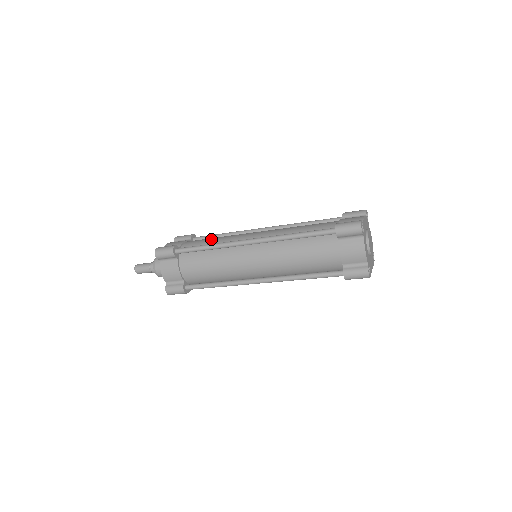
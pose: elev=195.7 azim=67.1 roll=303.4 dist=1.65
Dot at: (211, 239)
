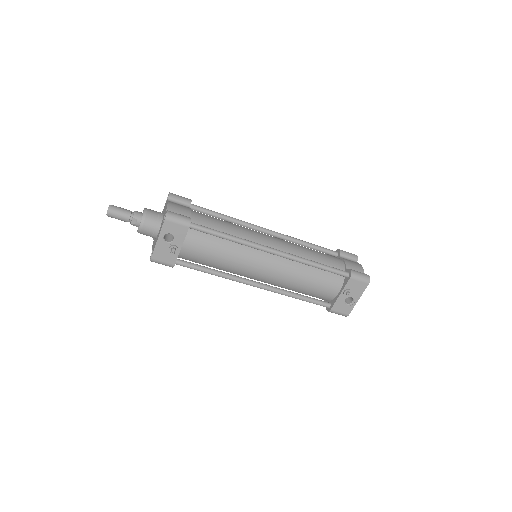
Dot at: occluded
